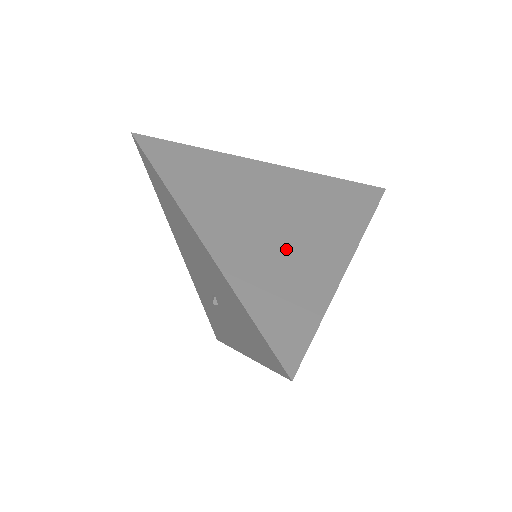
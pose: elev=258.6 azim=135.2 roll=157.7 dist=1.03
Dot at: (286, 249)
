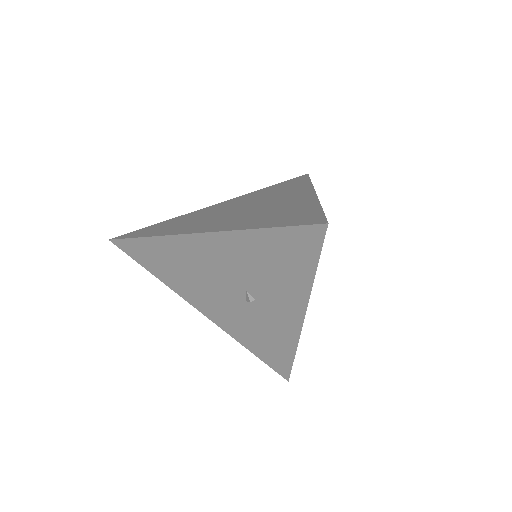
Dot at: (265, 209)
